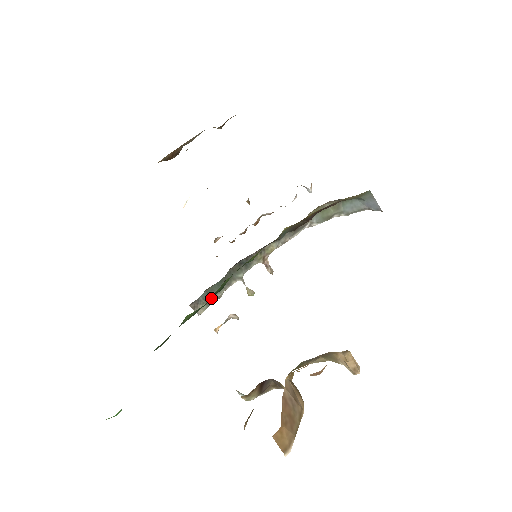
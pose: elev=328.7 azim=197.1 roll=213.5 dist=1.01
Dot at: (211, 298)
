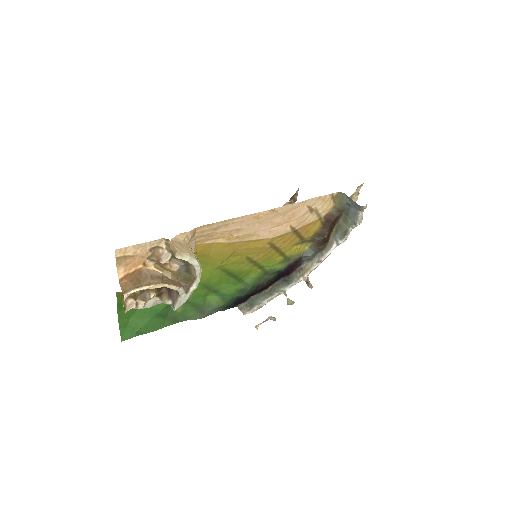
Dot at: (255, 303)
